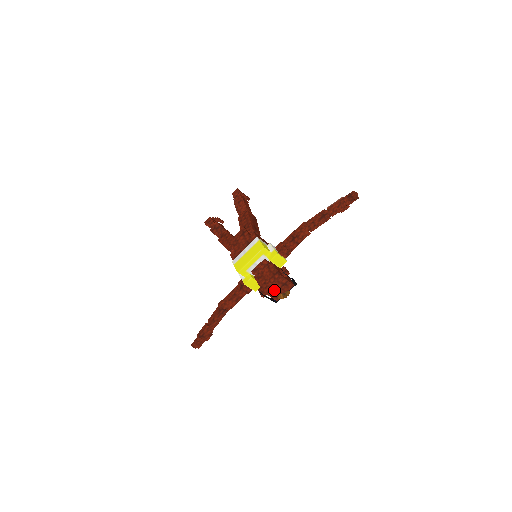
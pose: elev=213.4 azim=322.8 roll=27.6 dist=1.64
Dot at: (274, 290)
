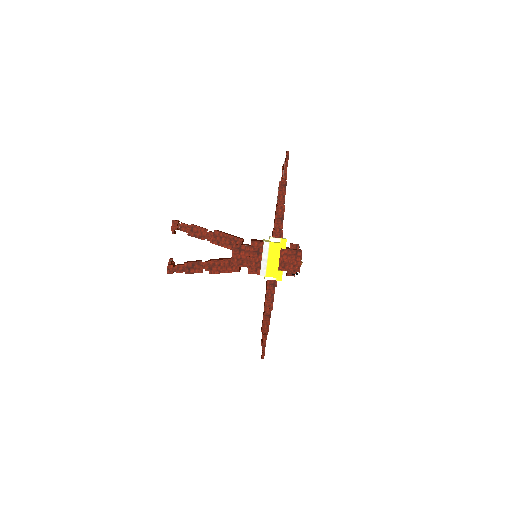
Dot at: occluded
